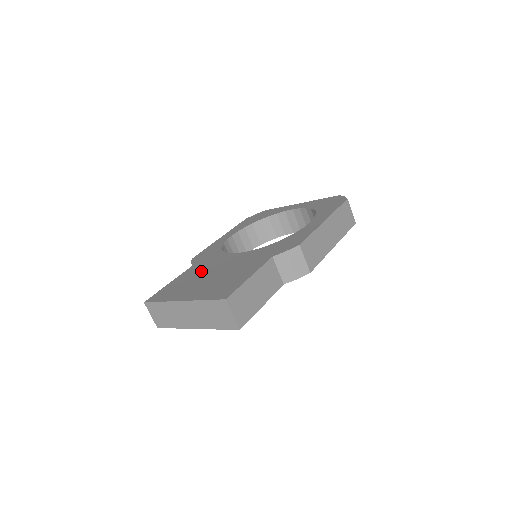
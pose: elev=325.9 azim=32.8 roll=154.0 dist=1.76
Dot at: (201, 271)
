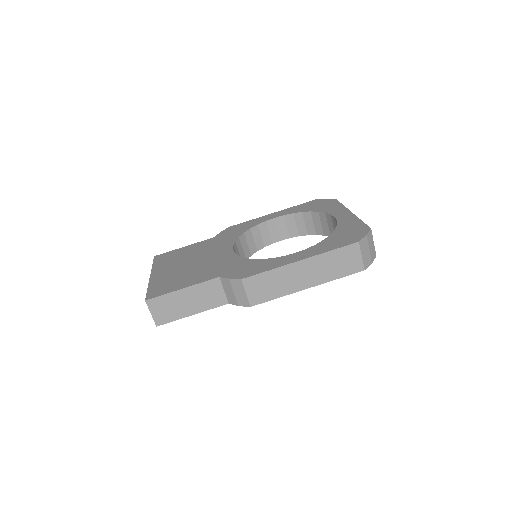
Dot at: (200, 250)
